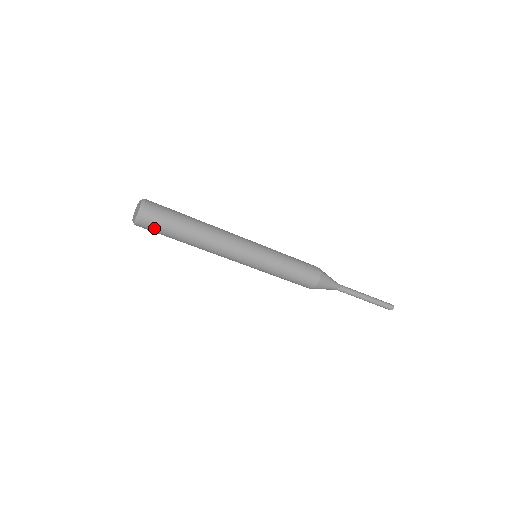
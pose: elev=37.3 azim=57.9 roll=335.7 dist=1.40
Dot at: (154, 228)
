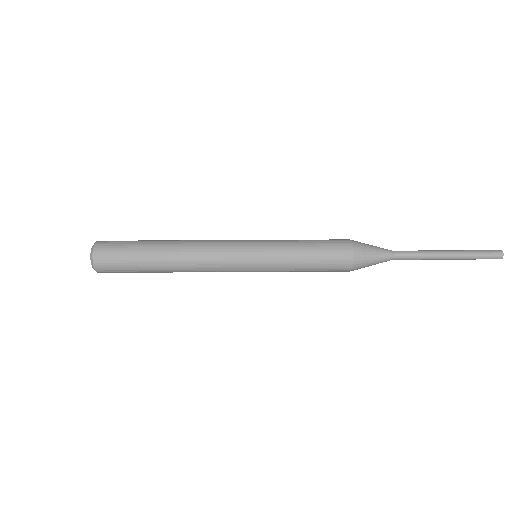
Dot at: (113, 252)
